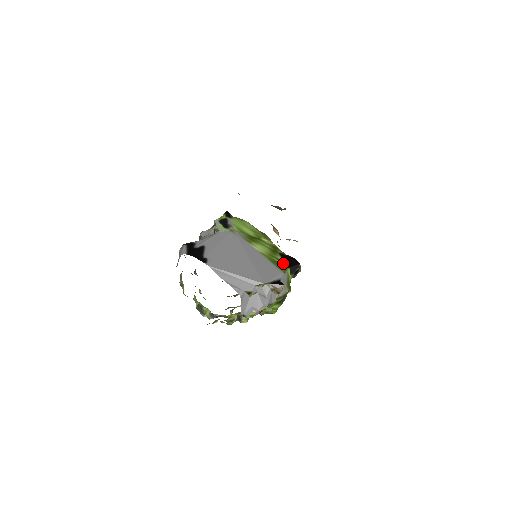
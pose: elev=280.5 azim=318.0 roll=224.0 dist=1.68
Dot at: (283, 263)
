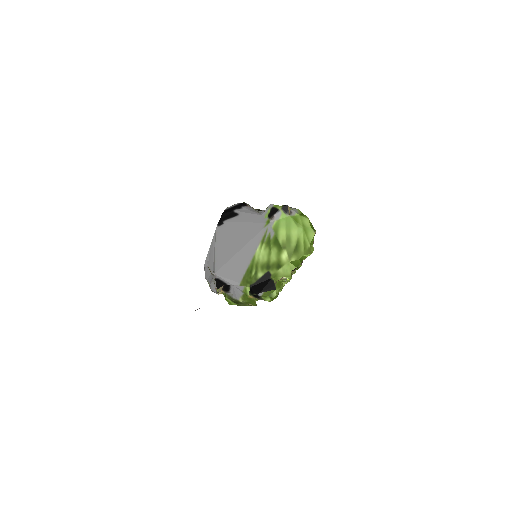
Dot at: (253, 279)
